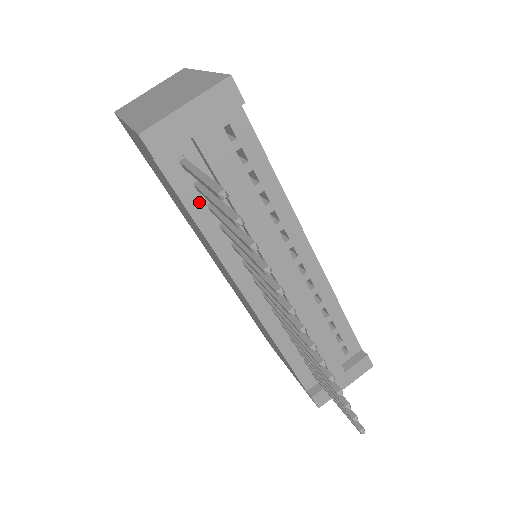
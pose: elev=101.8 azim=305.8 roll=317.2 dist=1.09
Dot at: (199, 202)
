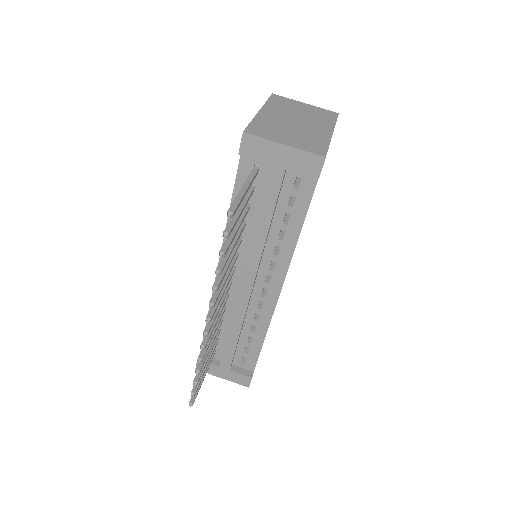
Dot at: occluded
